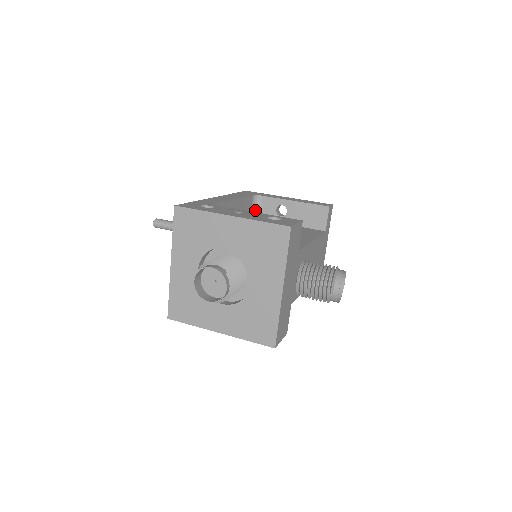
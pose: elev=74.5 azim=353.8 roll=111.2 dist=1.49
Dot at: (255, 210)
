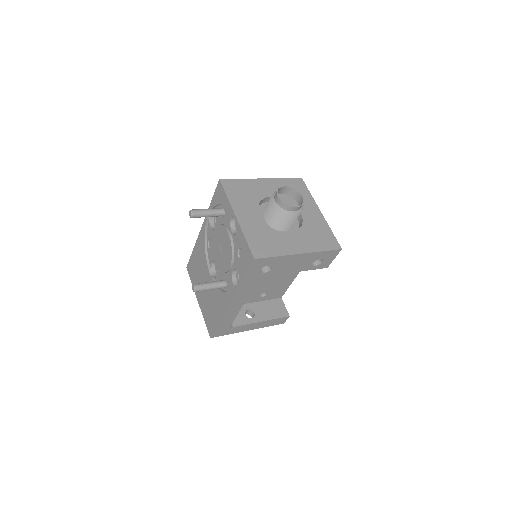
Dot at: occluded
